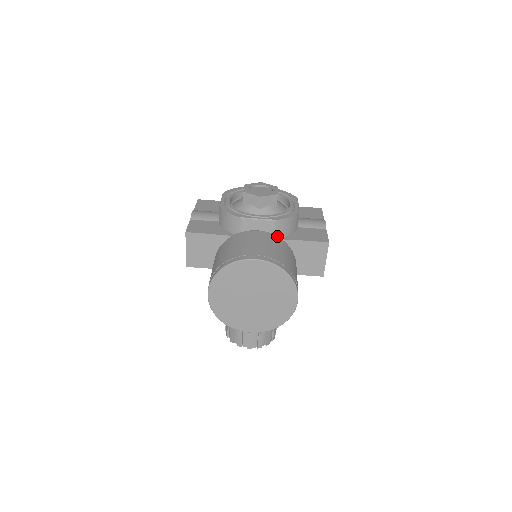
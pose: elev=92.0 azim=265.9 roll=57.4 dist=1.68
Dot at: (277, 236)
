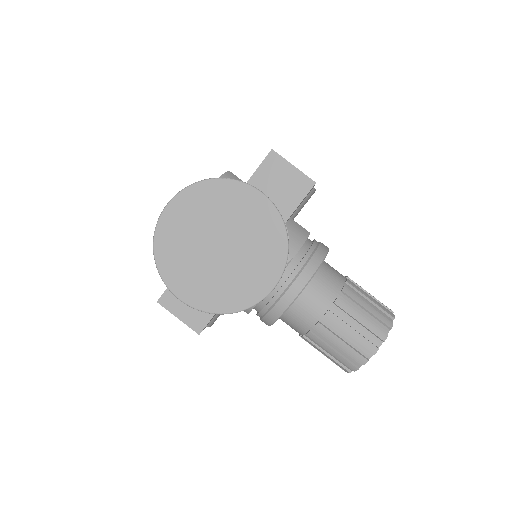
Dot at: occluded
